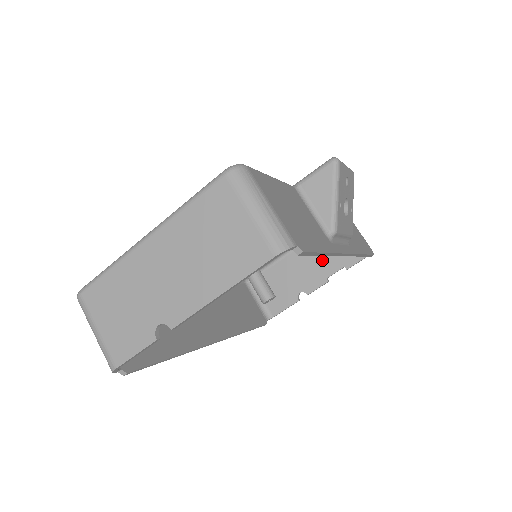
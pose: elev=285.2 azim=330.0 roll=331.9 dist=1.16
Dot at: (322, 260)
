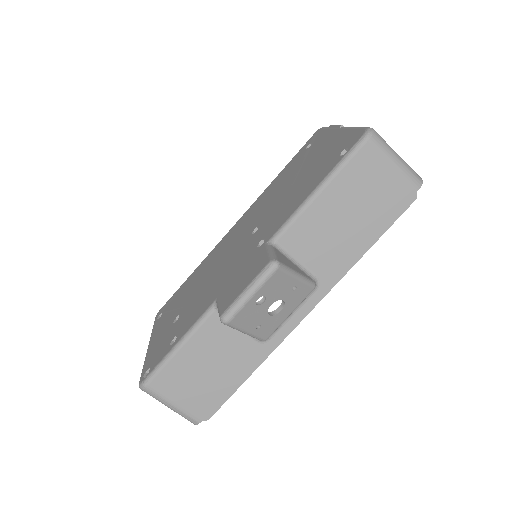
Dot at: occluded
